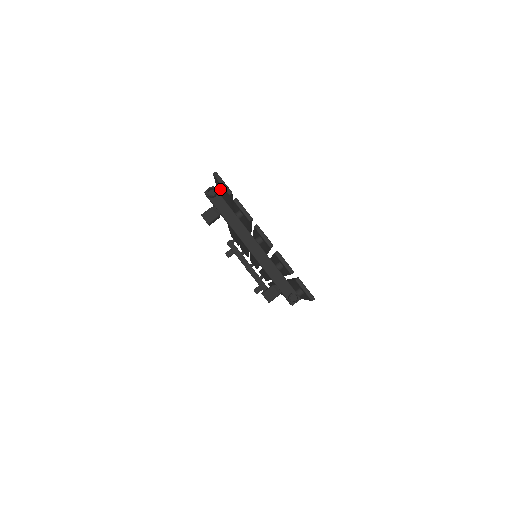
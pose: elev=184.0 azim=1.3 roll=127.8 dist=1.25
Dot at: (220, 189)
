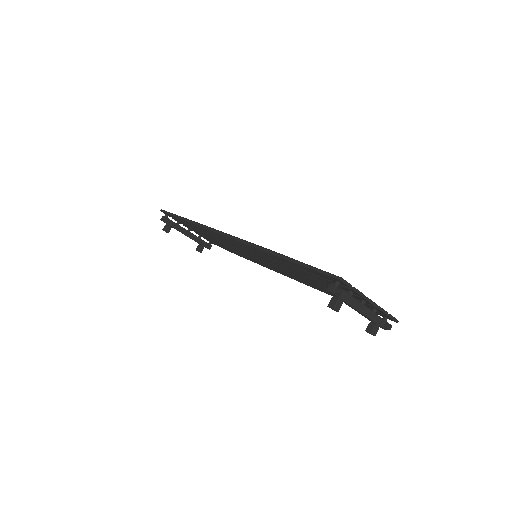
Dot at: (339, 284)
